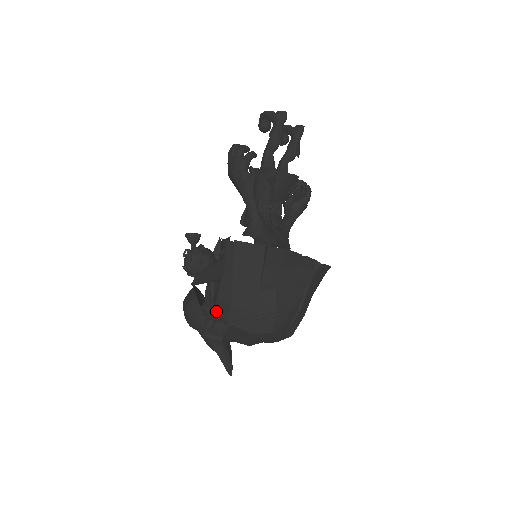
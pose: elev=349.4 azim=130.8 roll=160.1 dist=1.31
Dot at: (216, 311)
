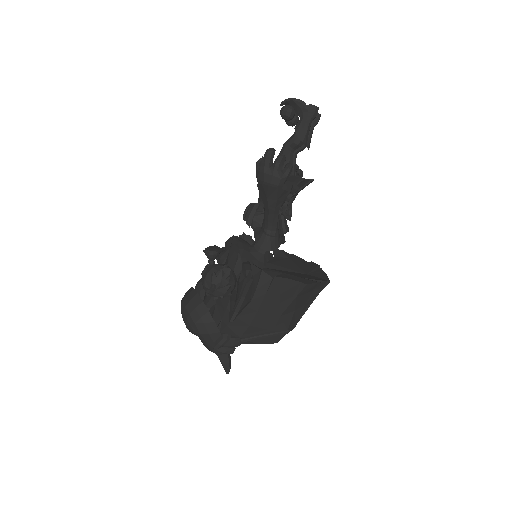
Dot at: (229, 327)
